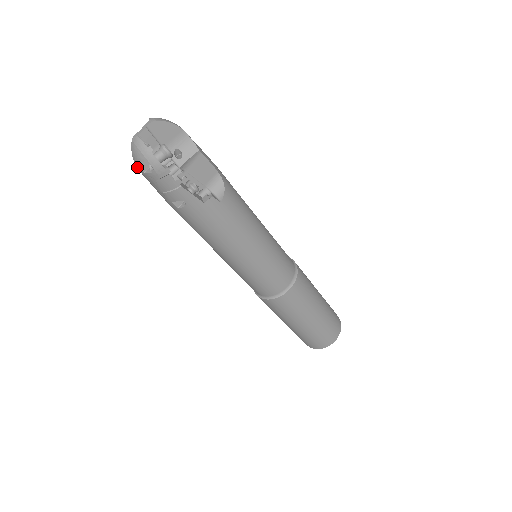
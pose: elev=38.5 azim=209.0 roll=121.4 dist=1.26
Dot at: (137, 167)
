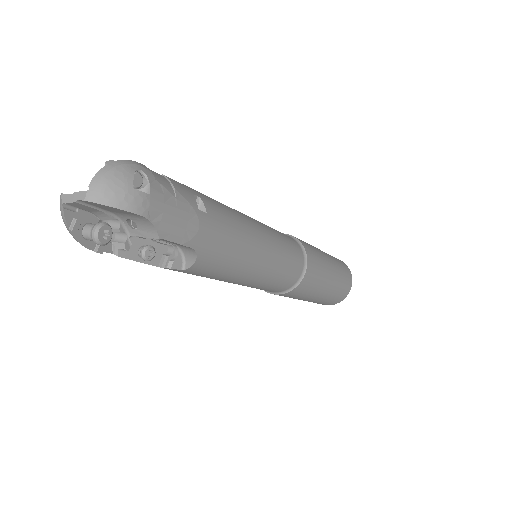
Dot at: occluded
